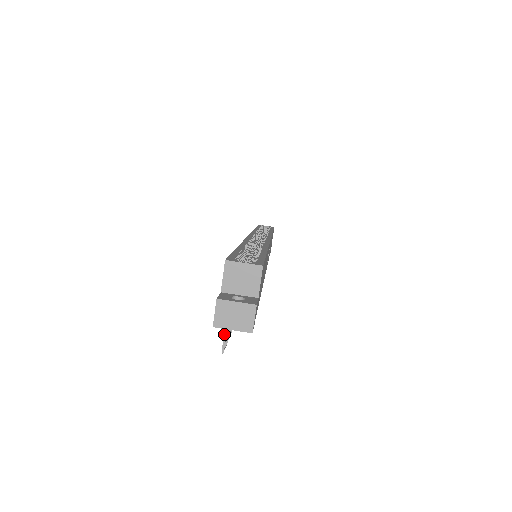
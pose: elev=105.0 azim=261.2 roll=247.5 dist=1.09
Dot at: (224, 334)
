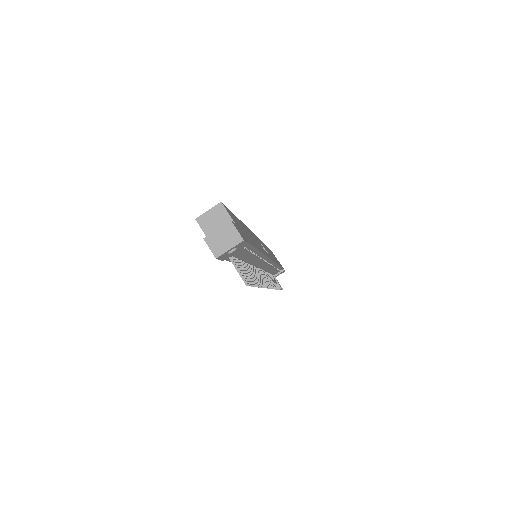
Dot at: (238, 272)
